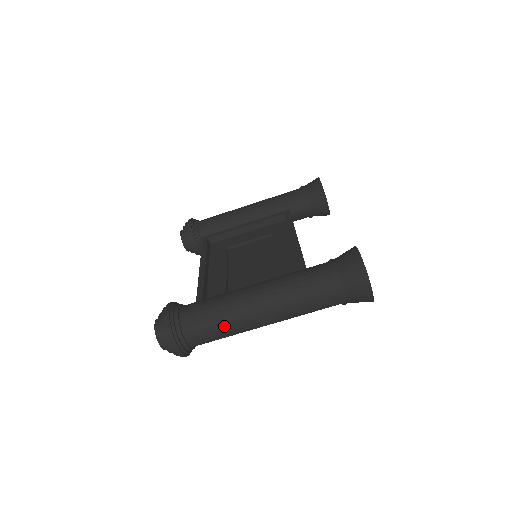
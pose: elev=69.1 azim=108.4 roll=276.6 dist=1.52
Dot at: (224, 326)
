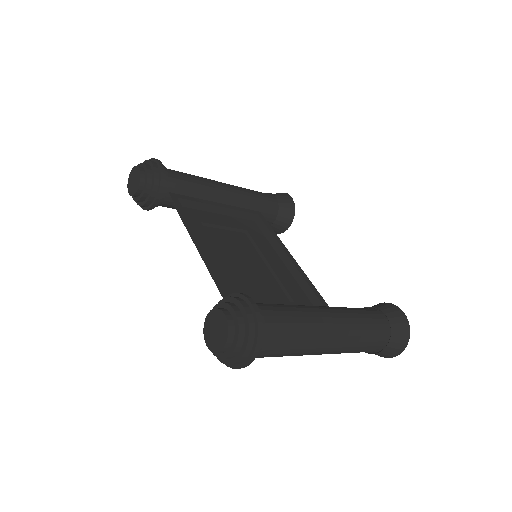
Dot at: (299, 347)
